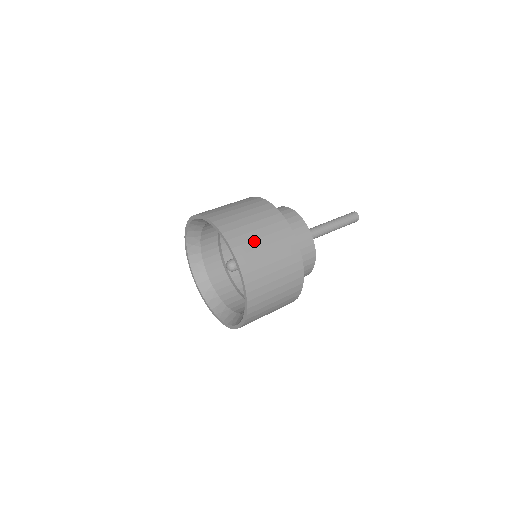
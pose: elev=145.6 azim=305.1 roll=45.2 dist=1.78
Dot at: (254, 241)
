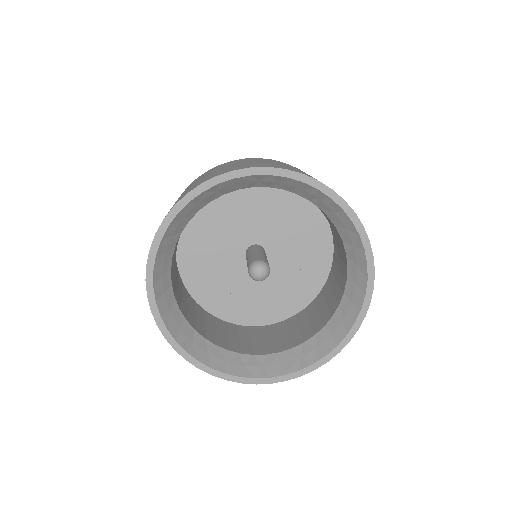
Dot at: (219, 171)
